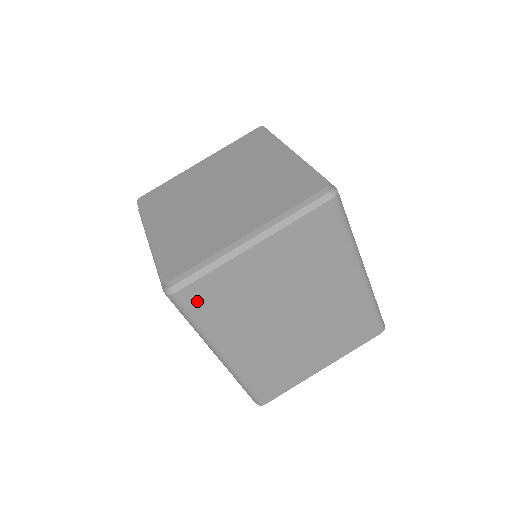
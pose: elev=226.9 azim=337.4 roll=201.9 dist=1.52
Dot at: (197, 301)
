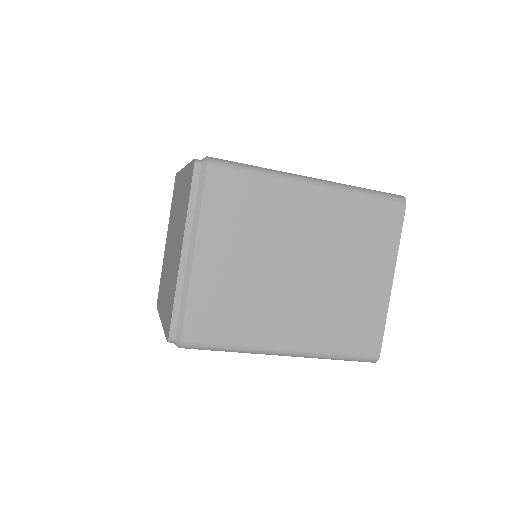
Dot at: occluded
